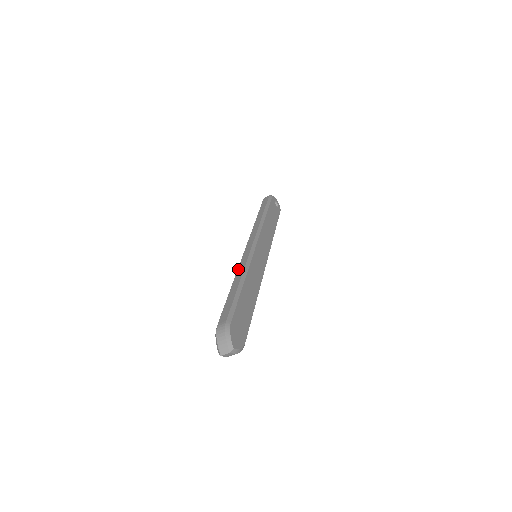
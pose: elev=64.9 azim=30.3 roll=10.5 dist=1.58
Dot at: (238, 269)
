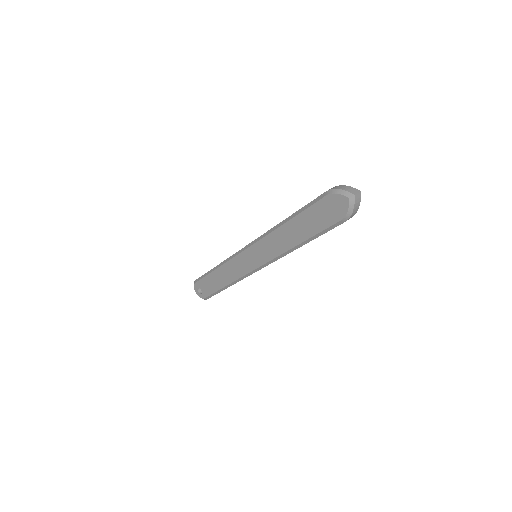
Dot at: (270, 229)
